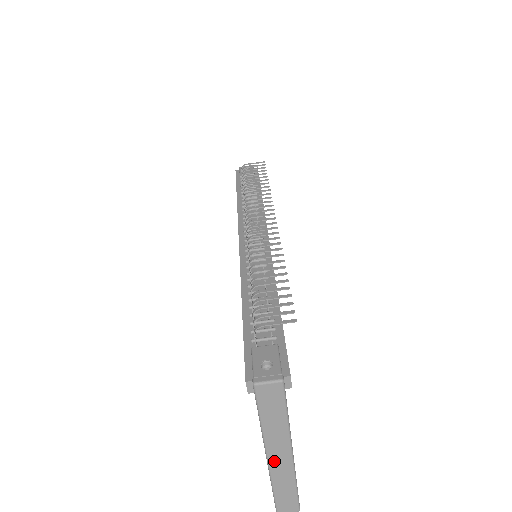
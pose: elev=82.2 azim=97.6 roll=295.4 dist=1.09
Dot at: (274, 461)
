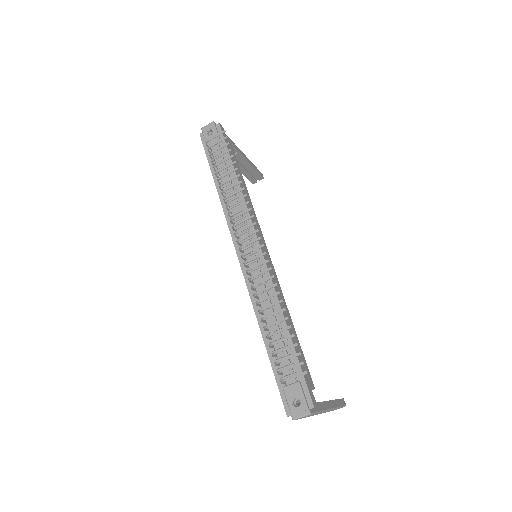
Dot at: (320, 413)
